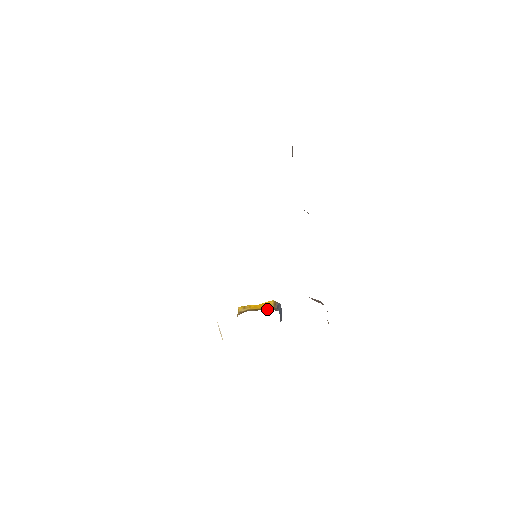
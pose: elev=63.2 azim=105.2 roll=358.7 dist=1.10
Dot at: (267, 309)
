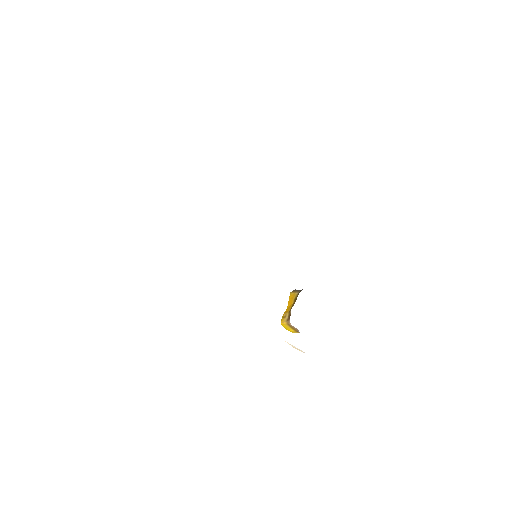
Dot at: occluded
